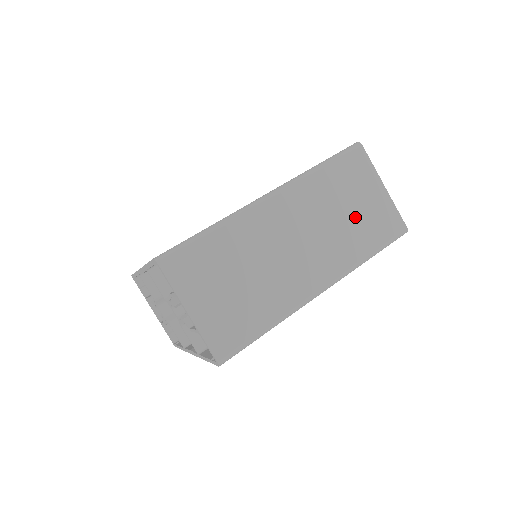
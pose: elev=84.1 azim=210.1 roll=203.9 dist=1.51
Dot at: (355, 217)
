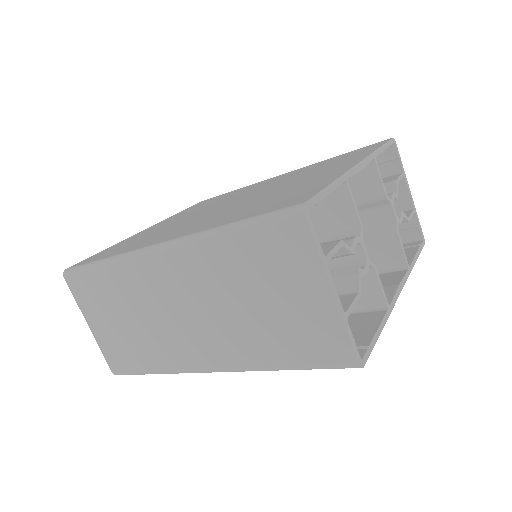
Dot at: (268, 315)
